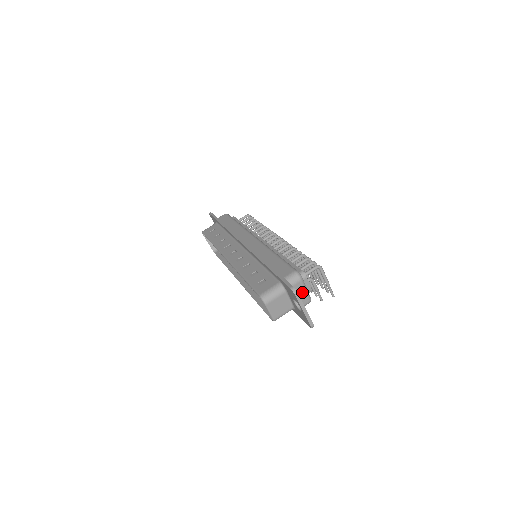
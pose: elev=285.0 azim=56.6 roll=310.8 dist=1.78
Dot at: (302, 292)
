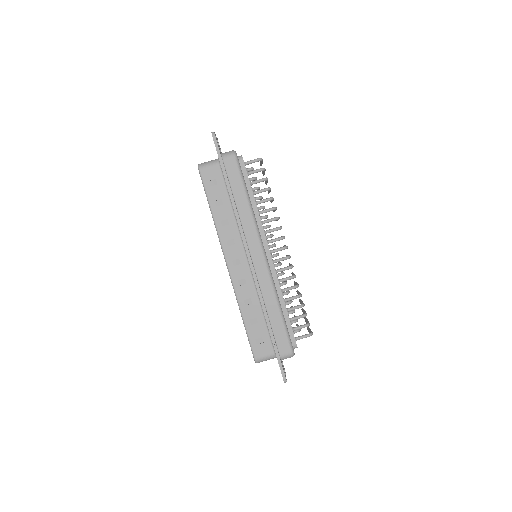
Dot at: occluded
